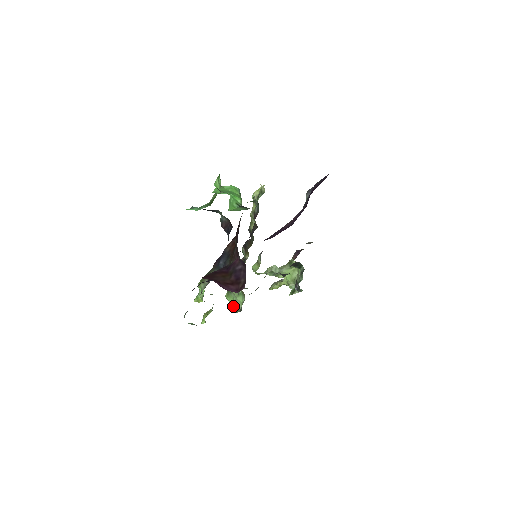
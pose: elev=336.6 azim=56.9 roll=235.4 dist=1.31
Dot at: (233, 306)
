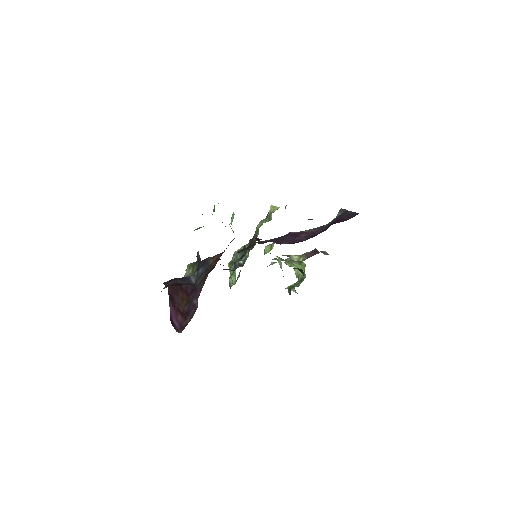
Dot at: occluded
